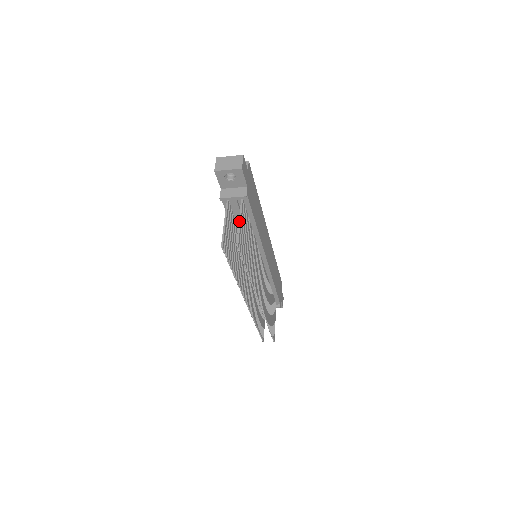
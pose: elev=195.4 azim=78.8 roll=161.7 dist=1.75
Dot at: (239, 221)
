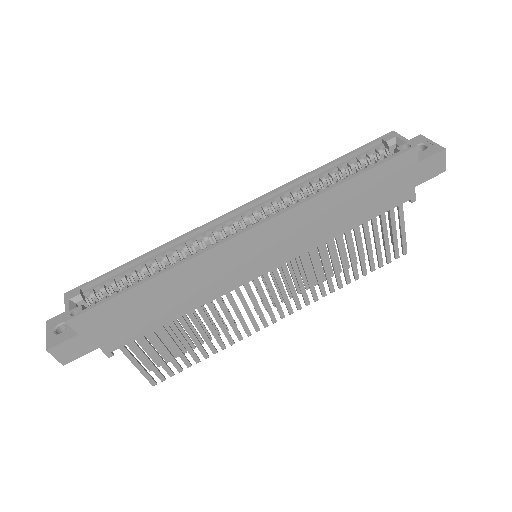
Dot at: (134, 365)
